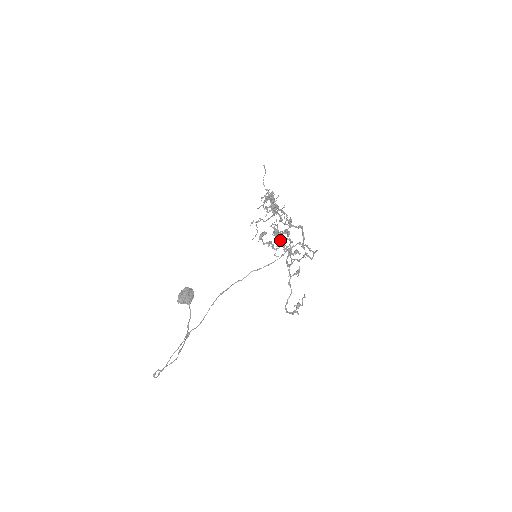
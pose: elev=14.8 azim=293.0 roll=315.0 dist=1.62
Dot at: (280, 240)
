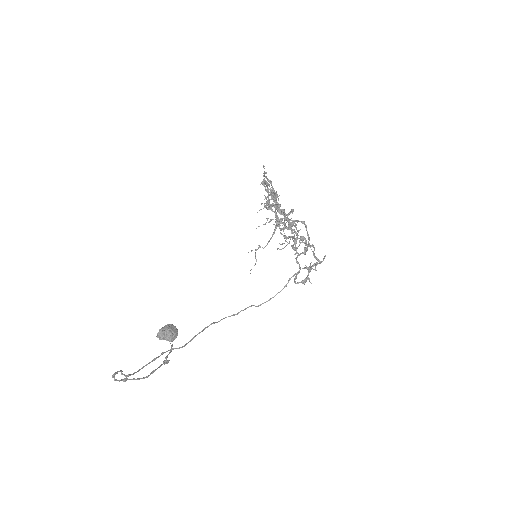
Dot at: (283, 213)
